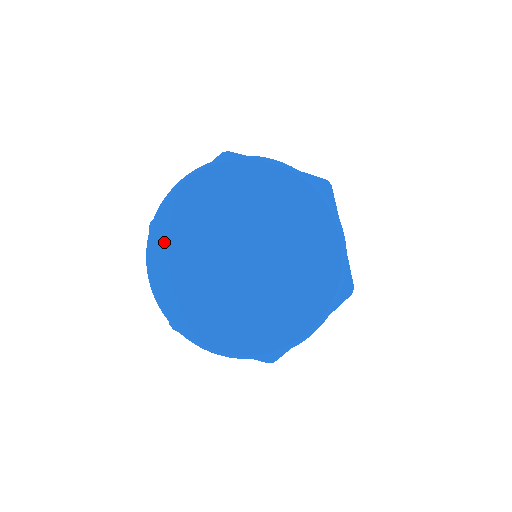
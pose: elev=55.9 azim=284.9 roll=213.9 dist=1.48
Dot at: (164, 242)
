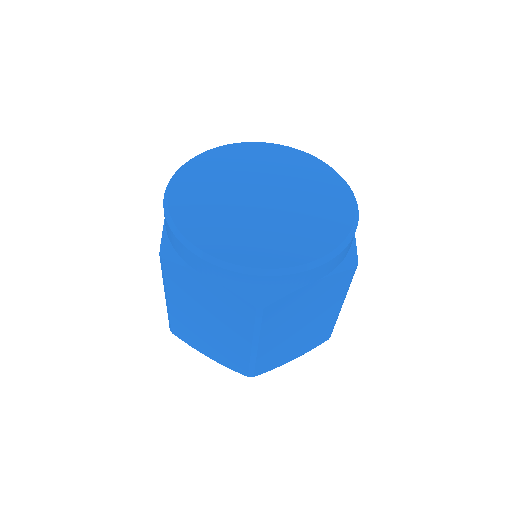
Dot at: (193, 173)
